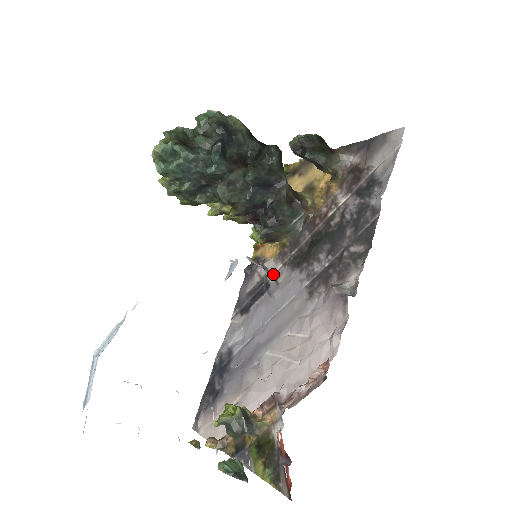
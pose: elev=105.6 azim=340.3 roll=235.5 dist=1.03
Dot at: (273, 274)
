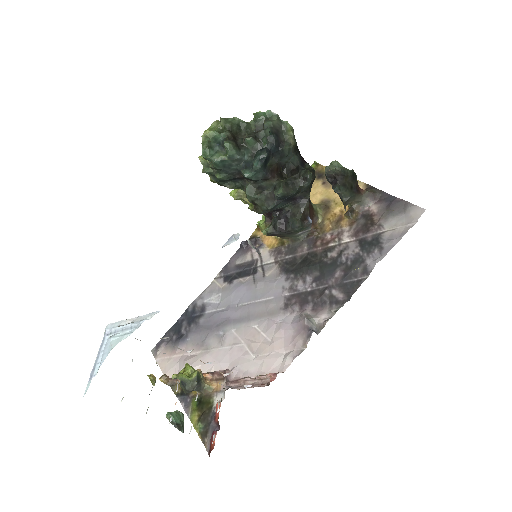
Dot at: (264, 264)
